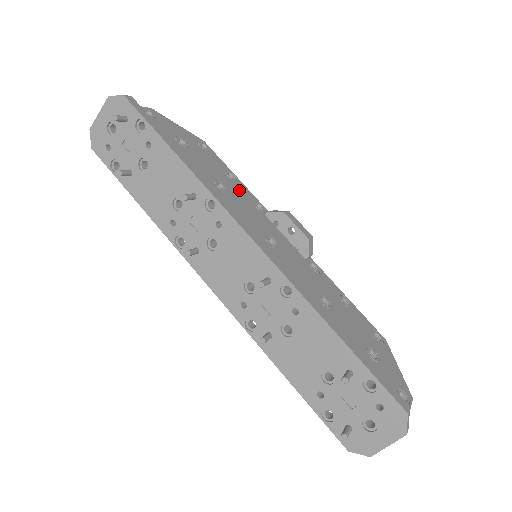
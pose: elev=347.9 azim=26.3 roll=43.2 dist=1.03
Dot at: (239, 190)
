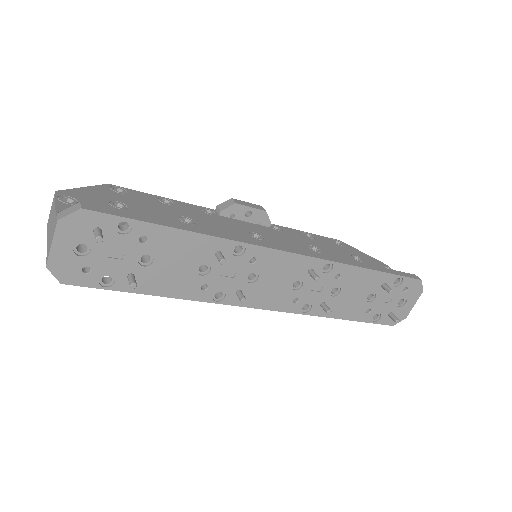
Dot at: (188, 210)
